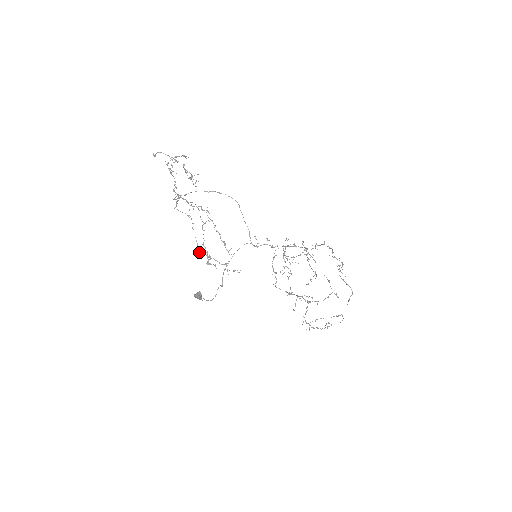
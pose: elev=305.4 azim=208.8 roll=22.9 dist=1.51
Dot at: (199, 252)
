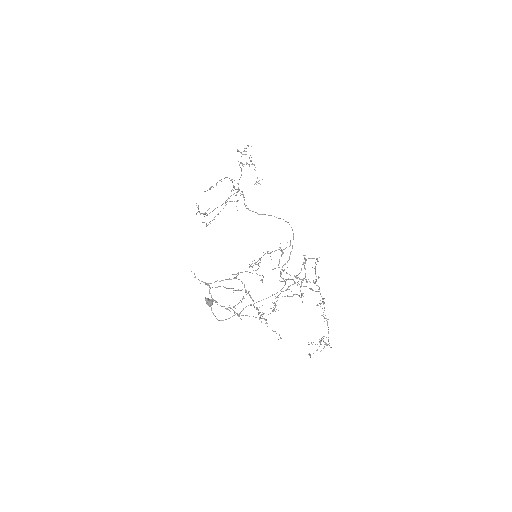
Dot at: occluded
